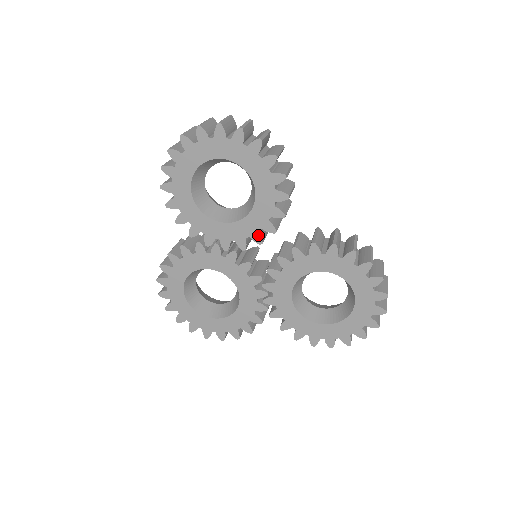
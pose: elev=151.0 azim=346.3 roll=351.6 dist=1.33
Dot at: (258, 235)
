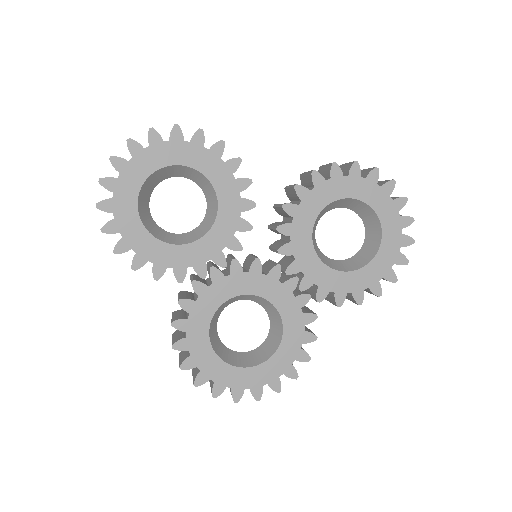
Dot at: (242, 222)
